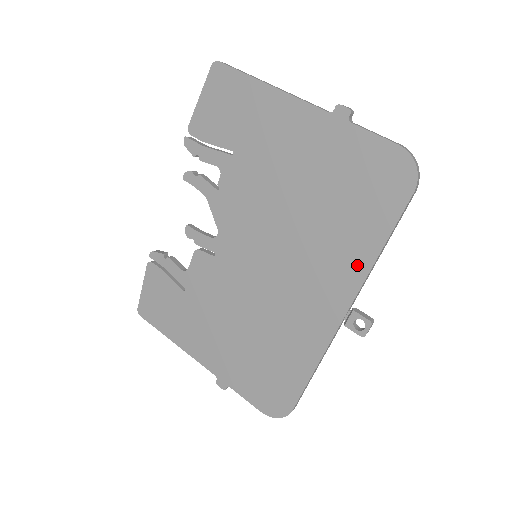
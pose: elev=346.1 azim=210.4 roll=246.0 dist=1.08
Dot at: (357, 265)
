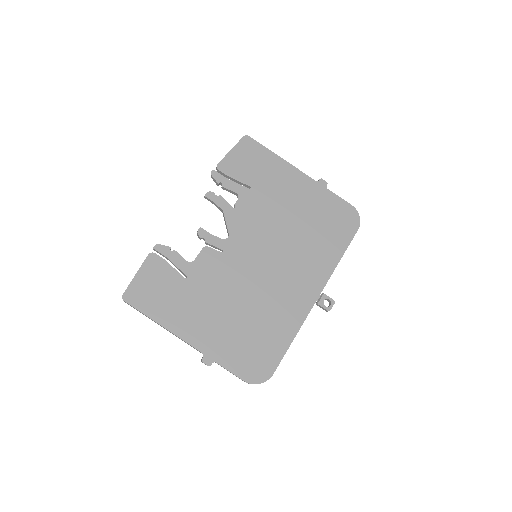
Dot at: (327, 265)
